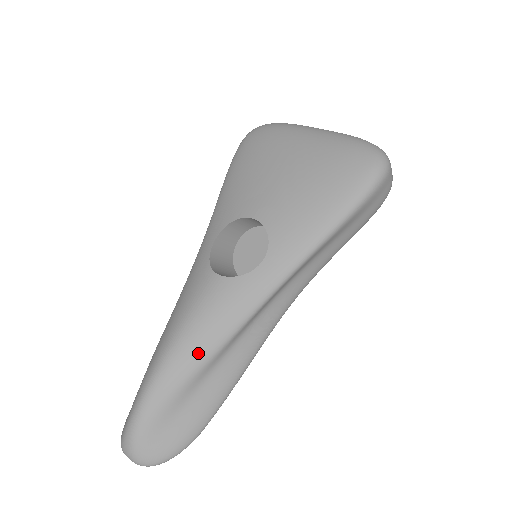
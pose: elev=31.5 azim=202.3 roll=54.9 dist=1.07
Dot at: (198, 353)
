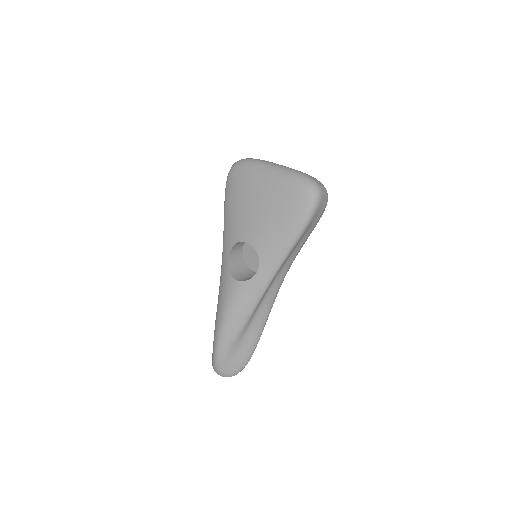
Dot at: (237, 324)
